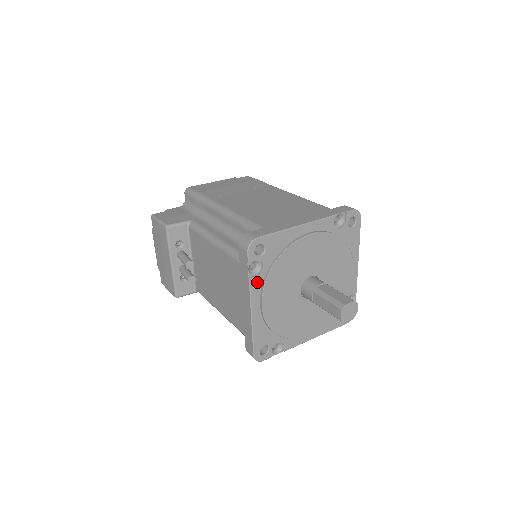
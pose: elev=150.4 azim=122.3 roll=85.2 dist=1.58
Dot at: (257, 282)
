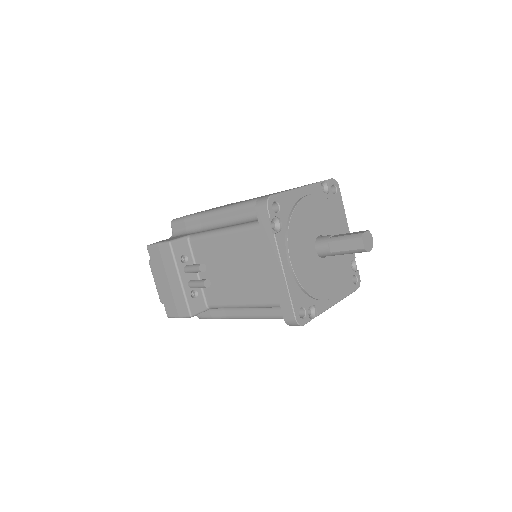
Dot at: (281, 239)
